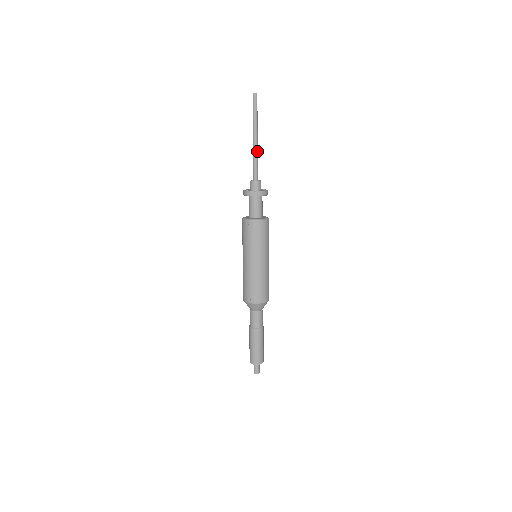
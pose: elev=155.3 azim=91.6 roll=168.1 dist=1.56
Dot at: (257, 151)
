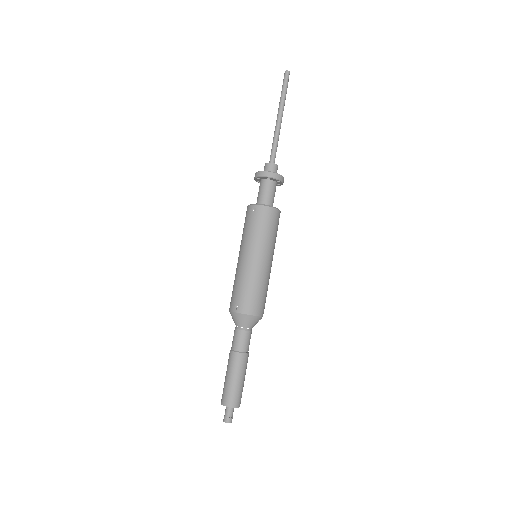
Dot at: (279, 132)
